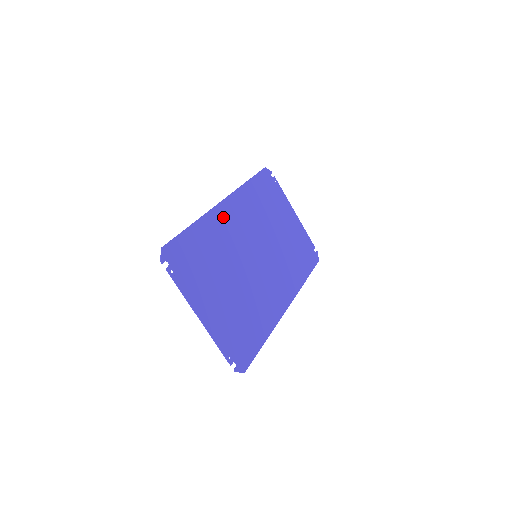
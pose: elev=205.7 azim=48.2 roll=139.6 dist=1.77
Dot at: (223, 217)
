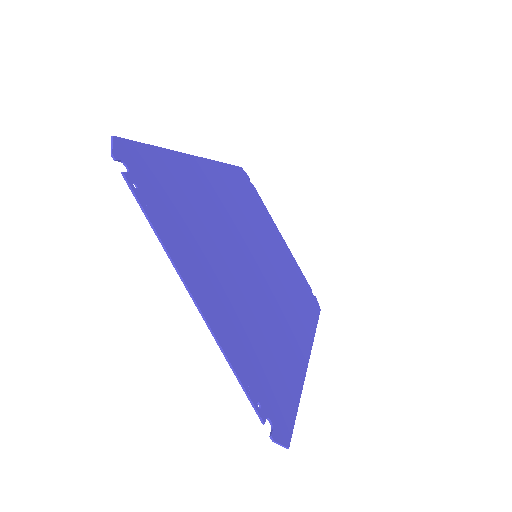
Dot at: (206, 176)
